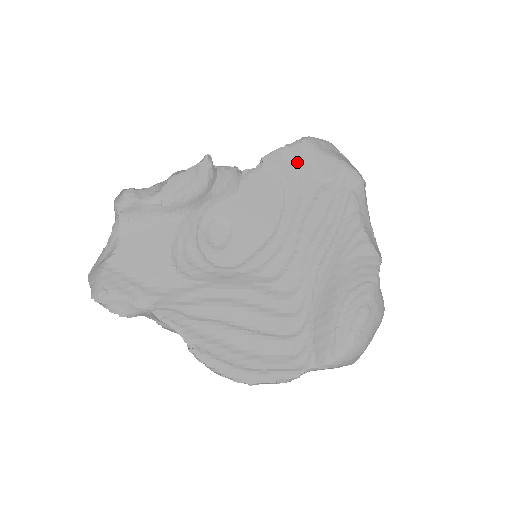
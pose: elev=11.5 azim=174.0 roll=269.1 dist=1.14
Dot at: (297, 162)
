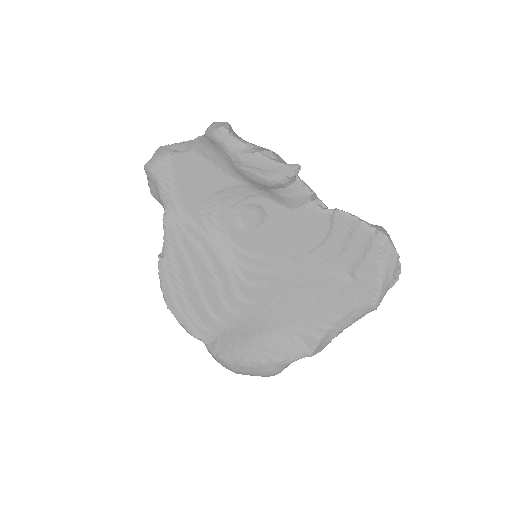
Dot at: (353, 241)
